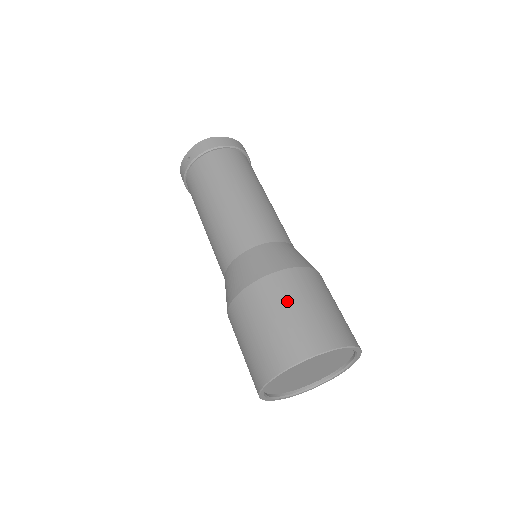
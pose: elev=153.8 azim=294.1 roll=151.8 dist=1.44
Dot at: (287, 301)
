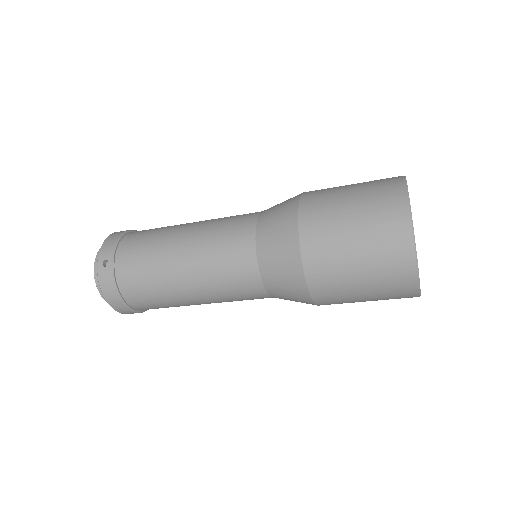
Dot at: (337, 192)
